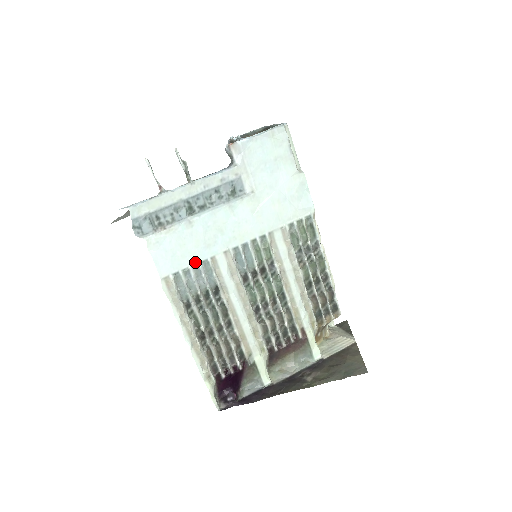
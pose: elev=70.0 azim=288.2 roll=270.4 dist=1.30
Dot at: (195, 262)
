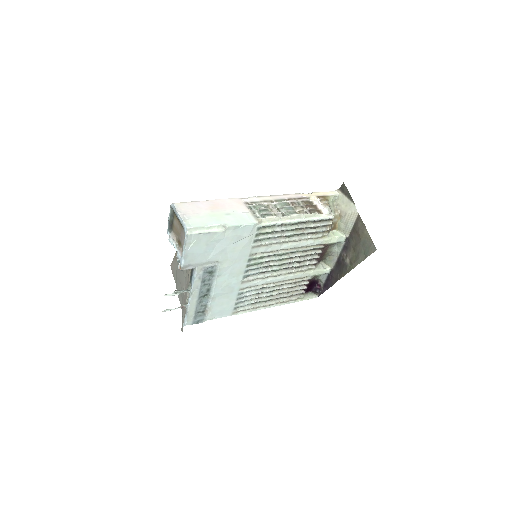
Dot at: (235, 299)
